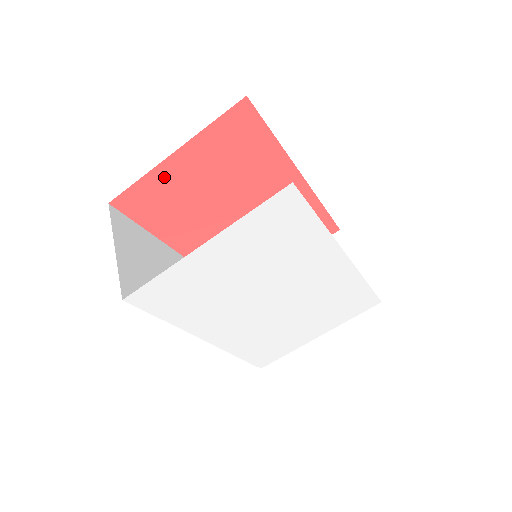
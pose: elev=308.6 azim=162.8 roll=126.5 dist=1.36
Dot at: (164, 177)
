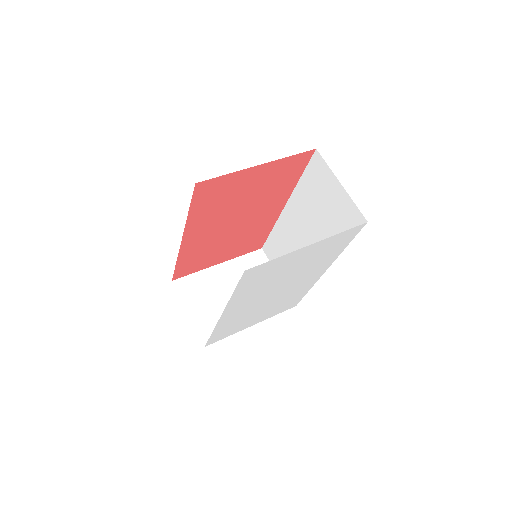
Dot at: (238, 178)
